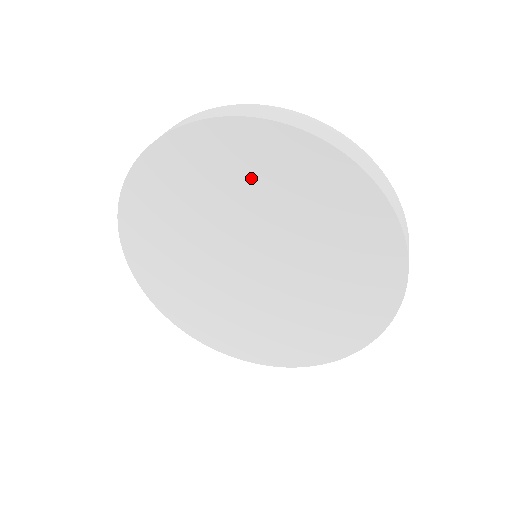
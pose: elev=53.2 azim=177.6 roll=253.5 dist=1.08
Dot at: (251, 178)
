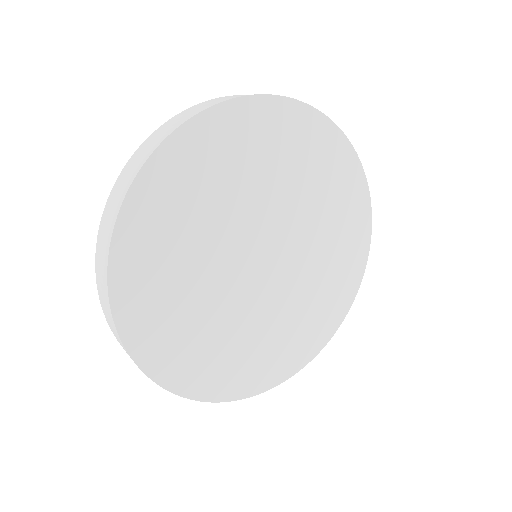
Dot at: (274, 159)
